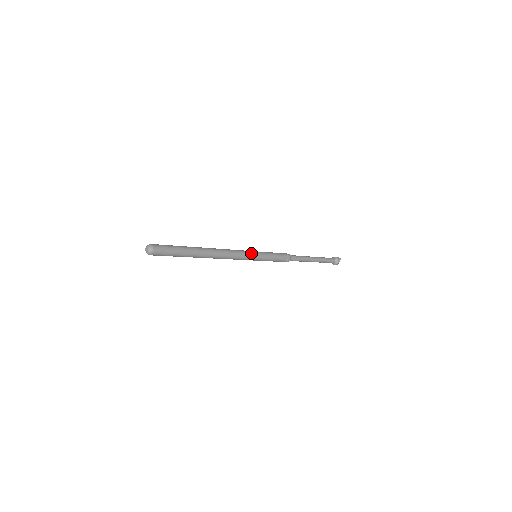
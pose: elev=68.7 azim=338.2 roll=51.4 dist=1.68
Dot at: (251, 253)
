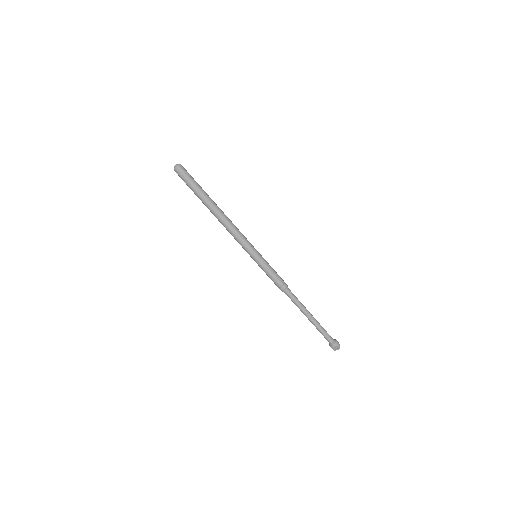
Dot at: (252, 247)
